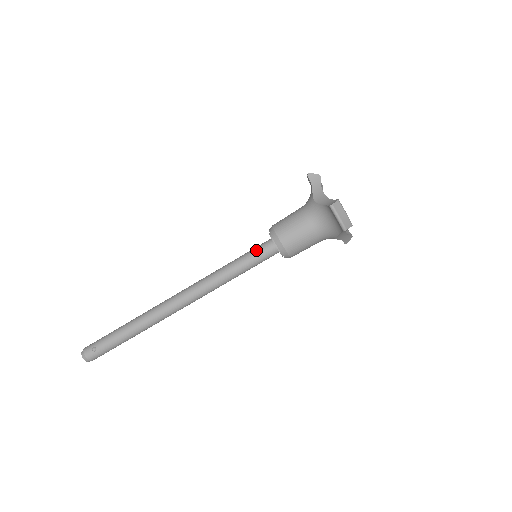
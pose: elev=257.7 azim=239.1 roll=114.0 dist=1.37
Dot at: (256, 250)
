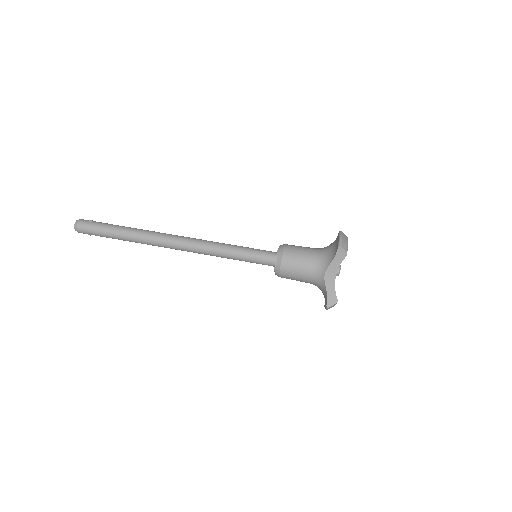
Dot at: occluded
